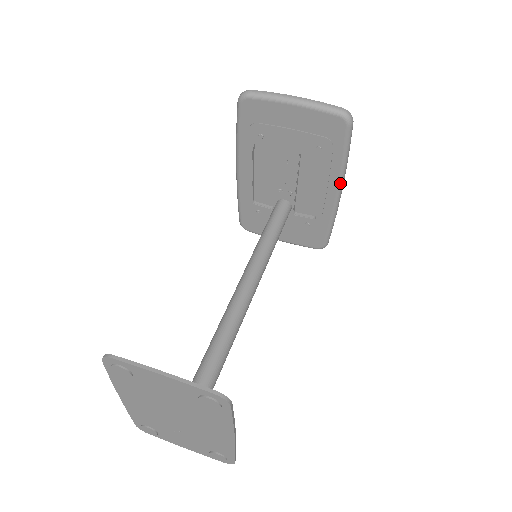
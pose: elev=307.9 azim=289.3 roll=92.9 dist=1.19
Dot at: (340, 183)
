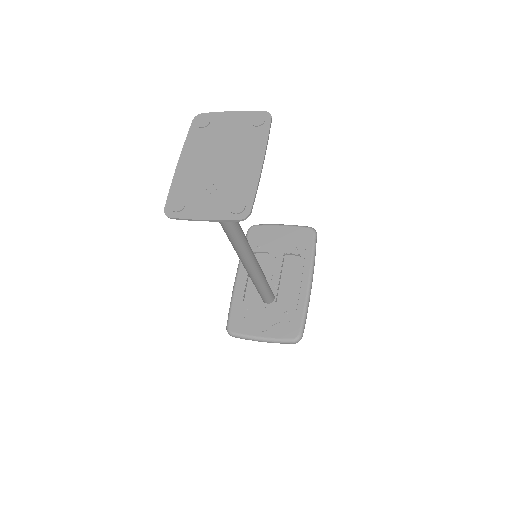
Dot at: (311, 272)
